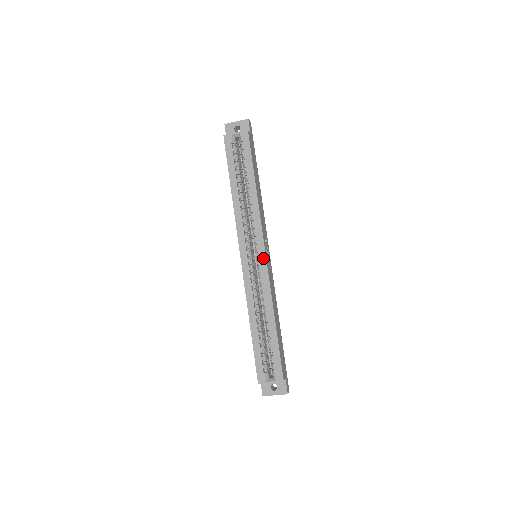
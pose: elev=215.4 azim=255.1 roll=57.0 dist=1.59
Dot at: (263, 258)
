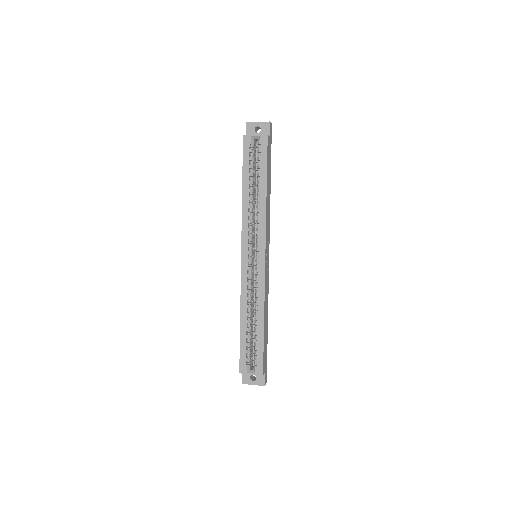
Dot at: (262, 261)
